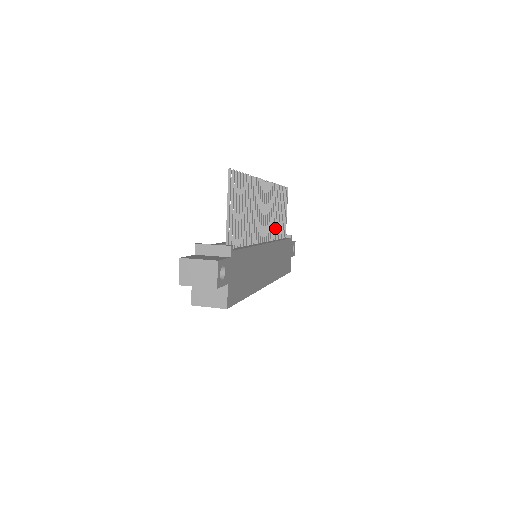
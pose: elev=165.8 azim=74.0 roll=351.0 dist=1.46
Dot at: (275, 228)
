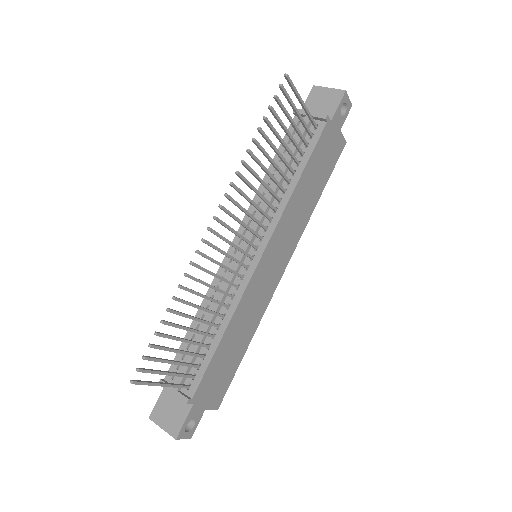
Dot at: (277, 185)
